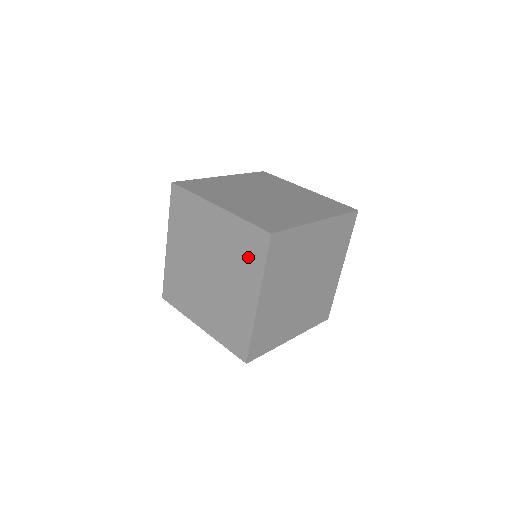
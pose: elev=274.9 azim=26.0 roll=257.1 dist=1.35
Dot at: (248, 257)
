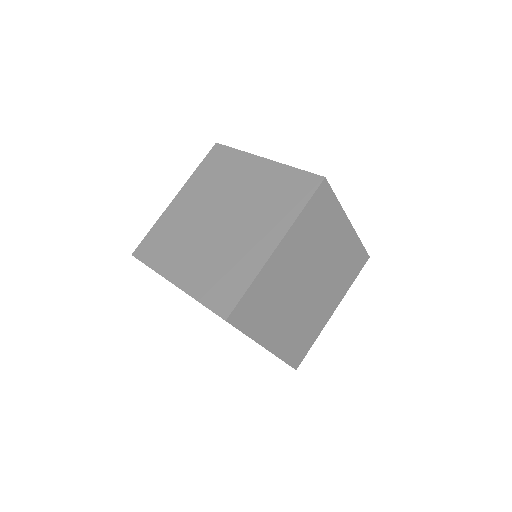
Dot at: (284, 201)
